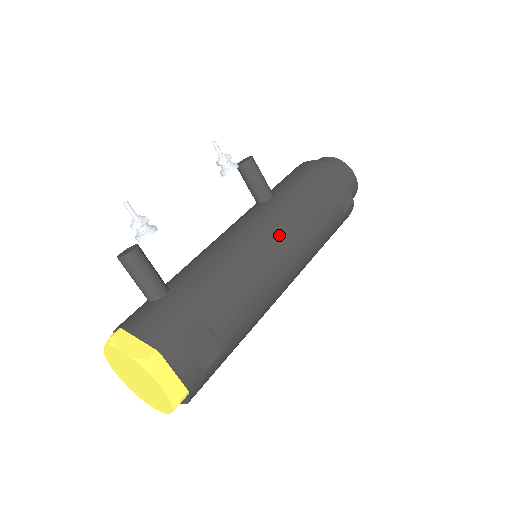
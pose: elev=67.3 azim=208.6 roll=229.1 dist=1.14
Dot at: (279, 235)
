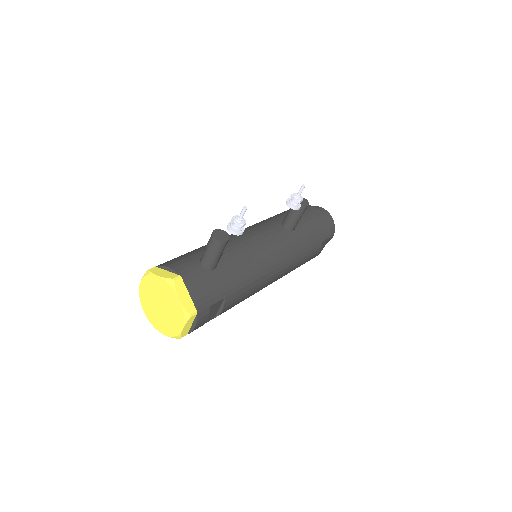
Dot at: (283, 265)
